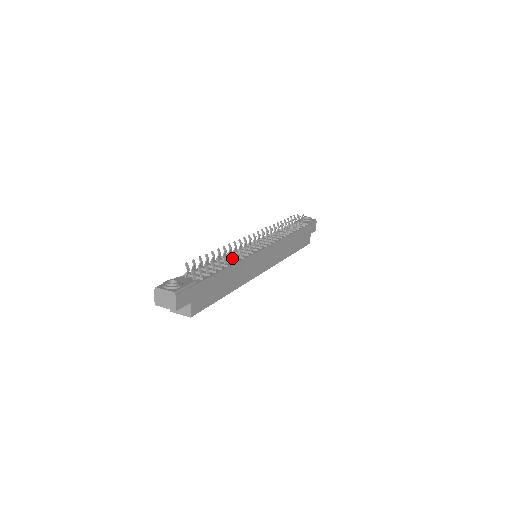
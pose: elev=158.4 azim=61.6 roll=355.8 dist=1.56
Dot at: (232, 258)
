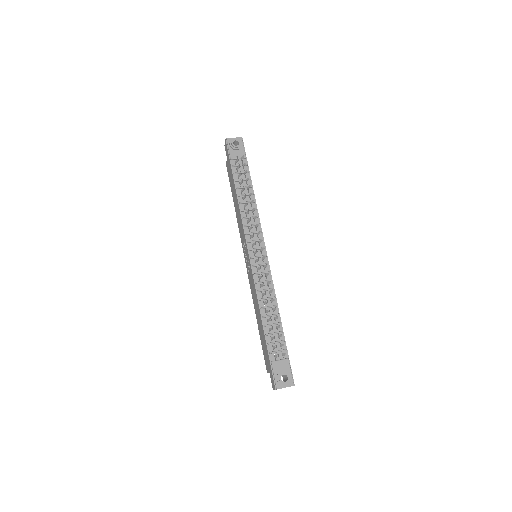
Dot at: (270, 298)
